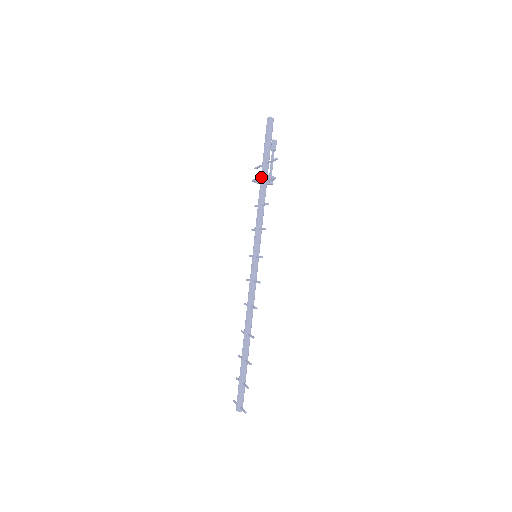
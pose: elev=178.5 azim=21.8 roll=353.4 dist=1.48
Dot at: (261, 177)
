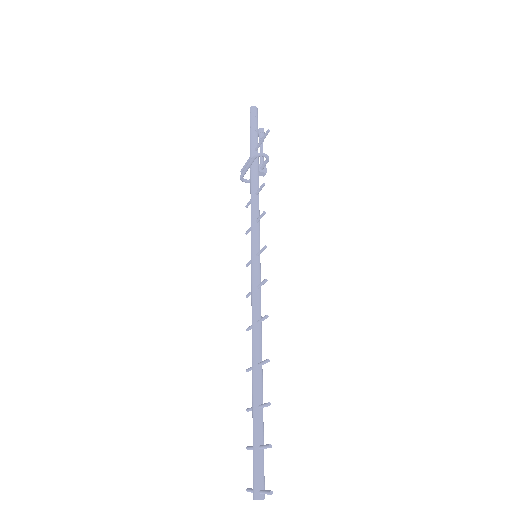
Dot at: (251, 159)
